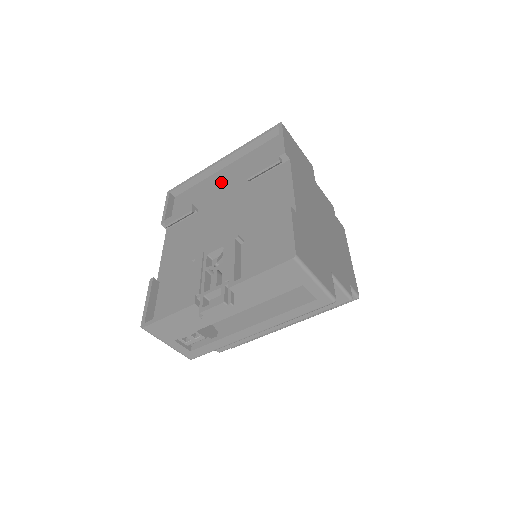
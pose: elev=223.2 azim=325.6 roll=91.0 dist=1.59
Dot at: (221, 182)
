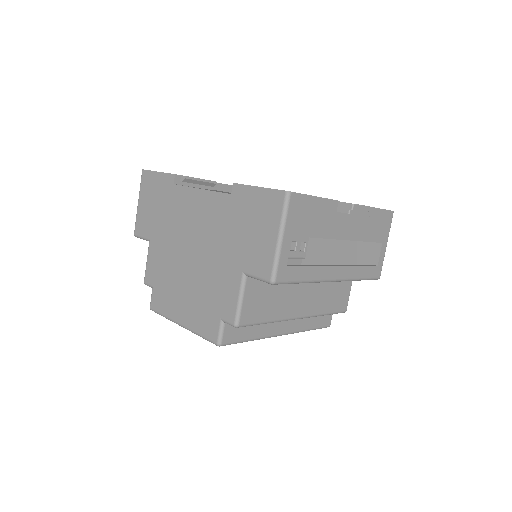
Dot at: occluded
